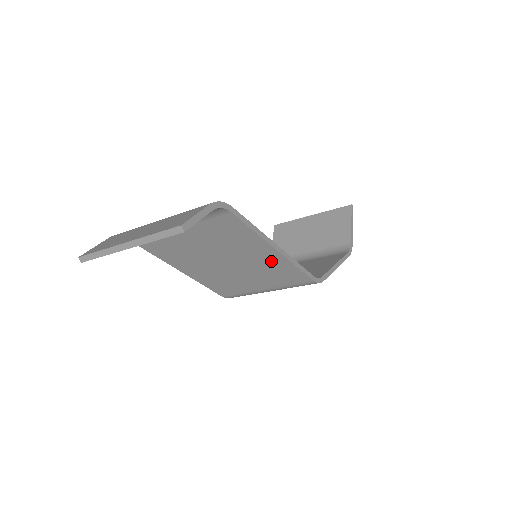
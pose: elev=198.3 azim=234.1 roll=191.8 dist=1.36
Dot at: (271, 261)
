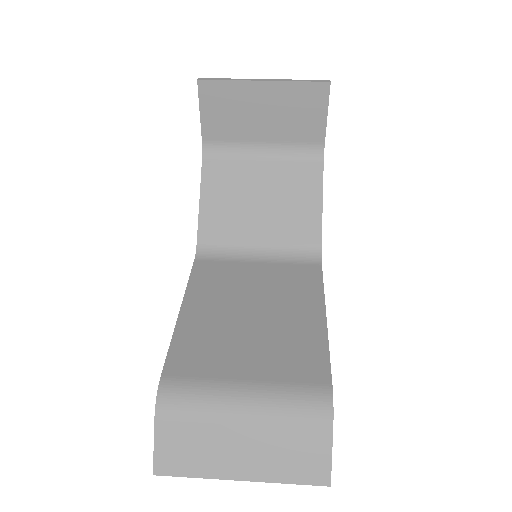
Dot at: occluded
